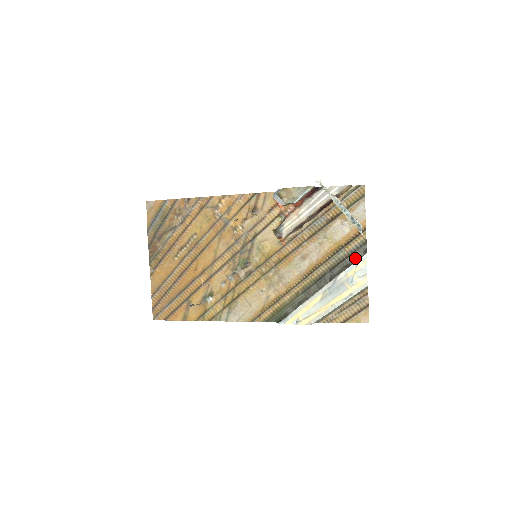
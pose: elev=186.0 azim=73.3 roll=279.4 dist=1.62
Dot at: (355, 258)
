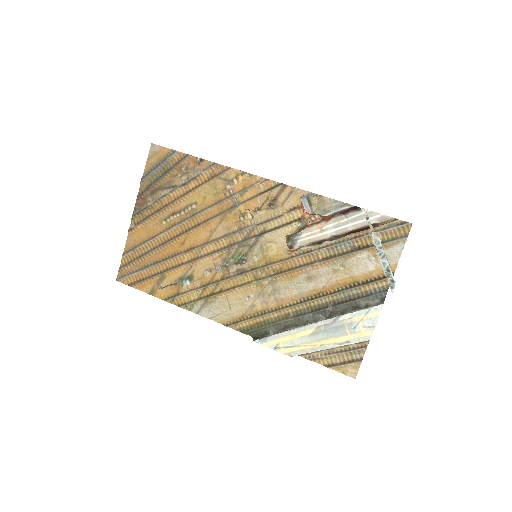
Dot at: (368, 302)
